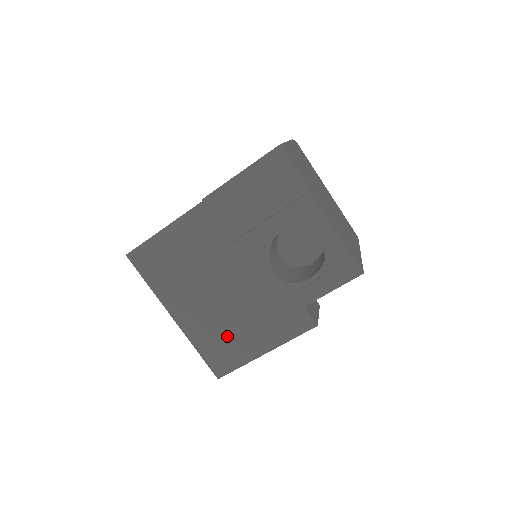
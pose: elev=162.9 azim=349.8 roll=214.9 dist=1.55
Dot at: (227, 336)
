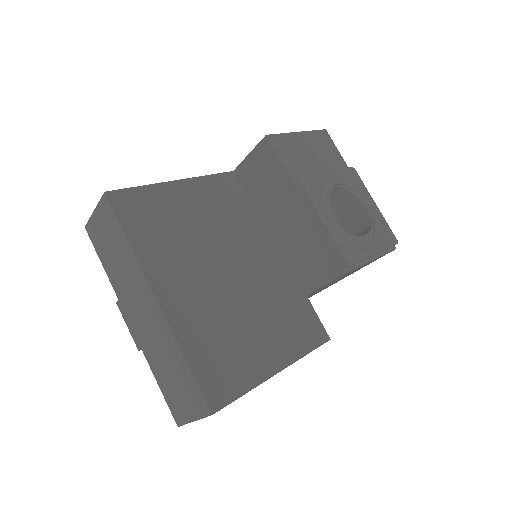
Dot at: (231, 338)
